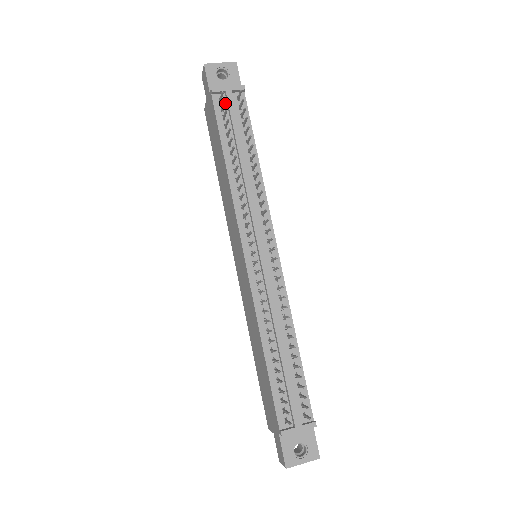
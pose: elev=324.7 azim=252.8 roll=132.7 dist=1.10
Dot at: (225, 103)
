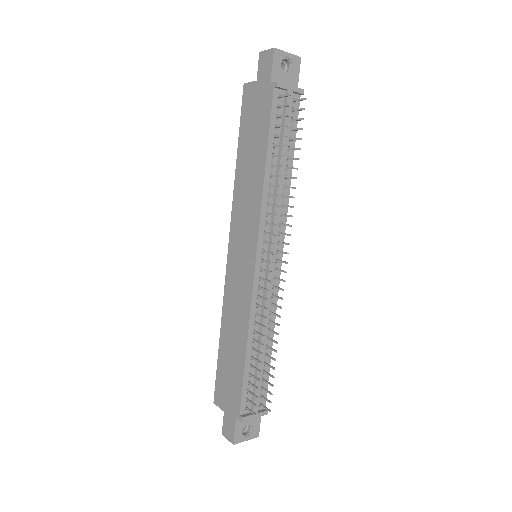
Dot at: (282, 101)
